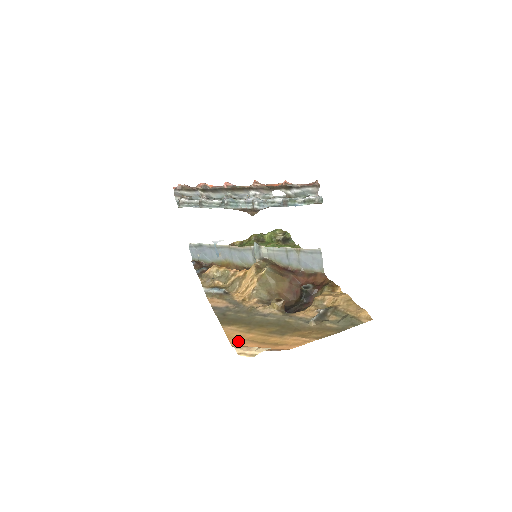
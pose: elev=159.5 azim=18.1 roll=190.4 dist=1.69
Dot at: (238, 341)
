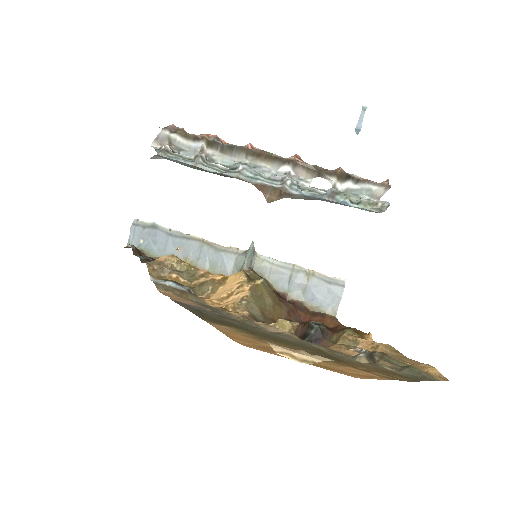
Dot at: (250, 344)
